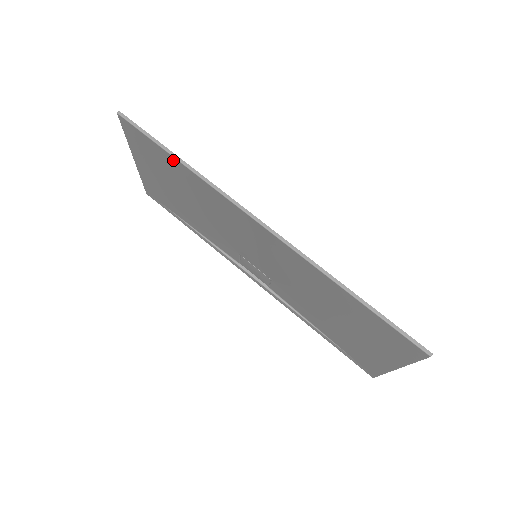
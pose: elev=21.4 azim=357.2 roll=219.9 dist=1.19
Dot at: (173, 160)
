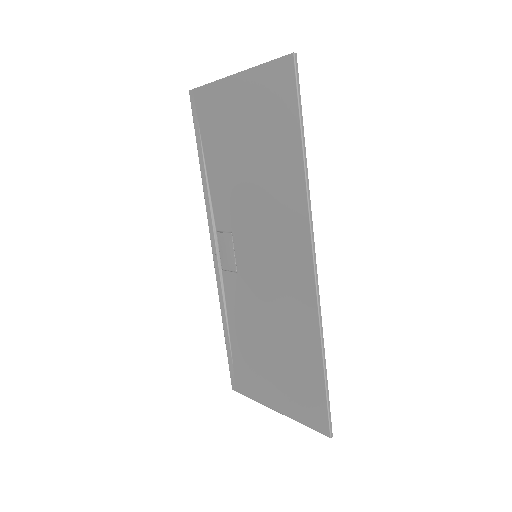
Dot at: (297, 145)
